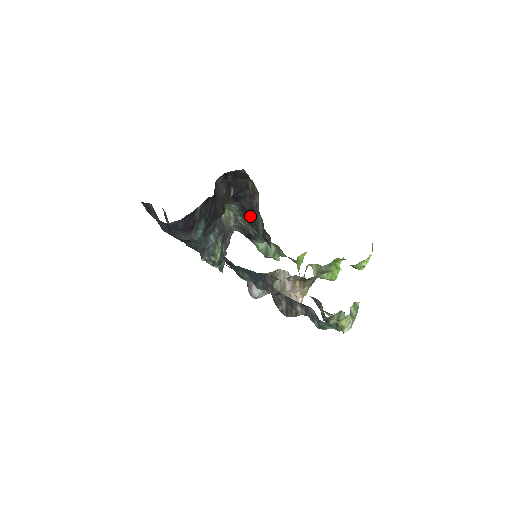
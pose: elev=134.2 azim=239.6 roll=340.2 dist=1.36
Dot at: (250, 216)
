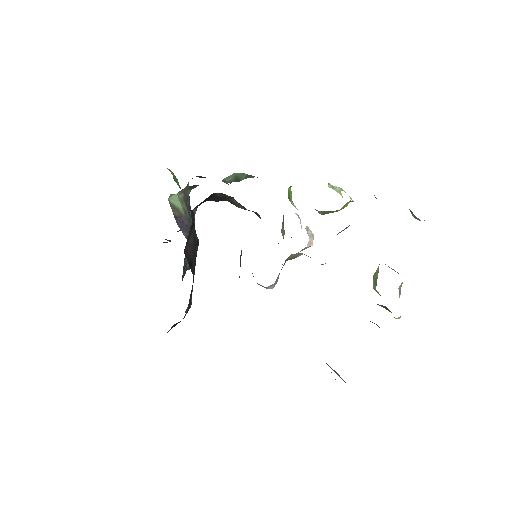
Dot at: occluded
